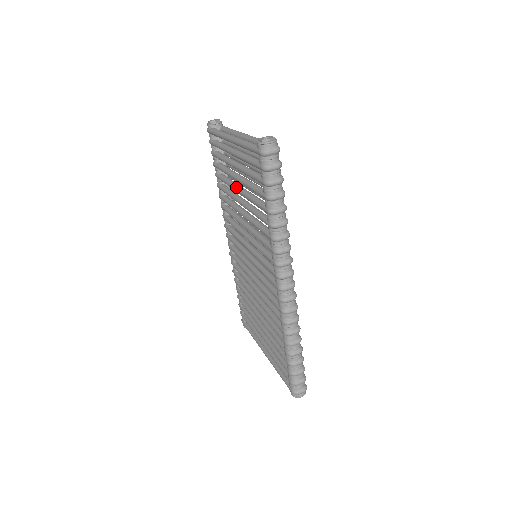
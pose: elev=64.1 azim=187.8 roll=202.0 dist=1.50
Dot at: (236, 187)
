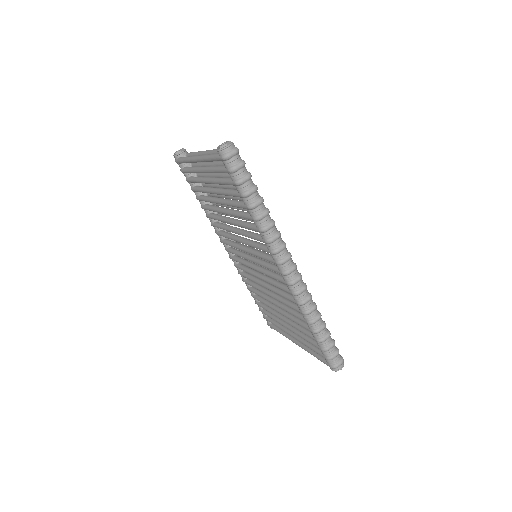
Dot at: (216, 200)
